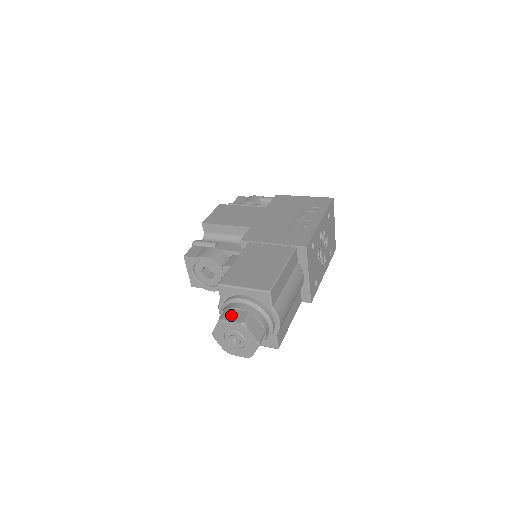
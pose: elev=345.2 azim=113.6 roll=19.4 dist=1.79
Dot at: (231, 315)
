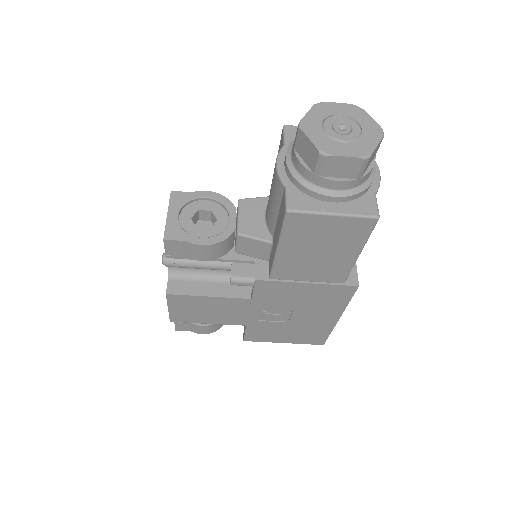
Dot at: occluded
